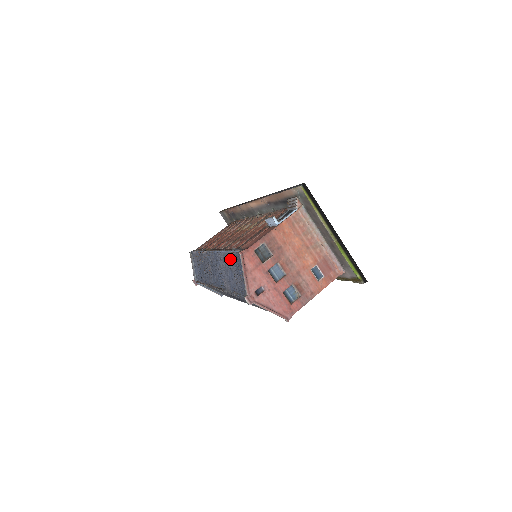
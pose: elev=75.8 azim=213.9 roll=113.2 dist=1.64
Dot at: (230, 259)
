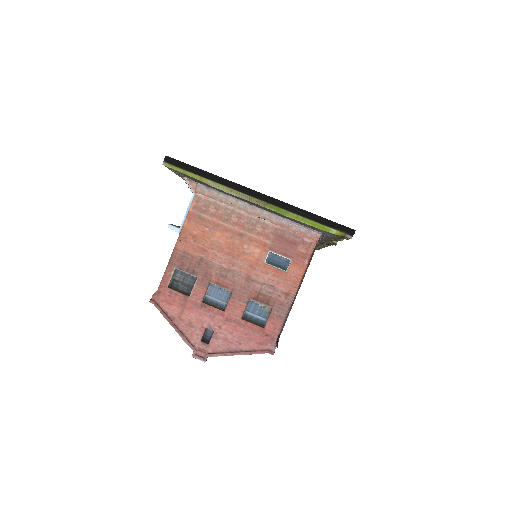
Dot at: occluded
